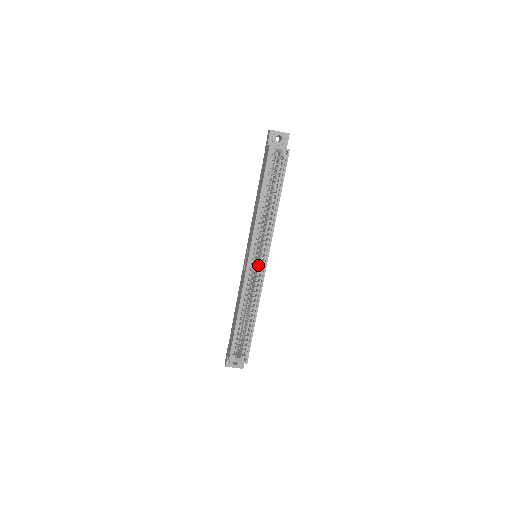
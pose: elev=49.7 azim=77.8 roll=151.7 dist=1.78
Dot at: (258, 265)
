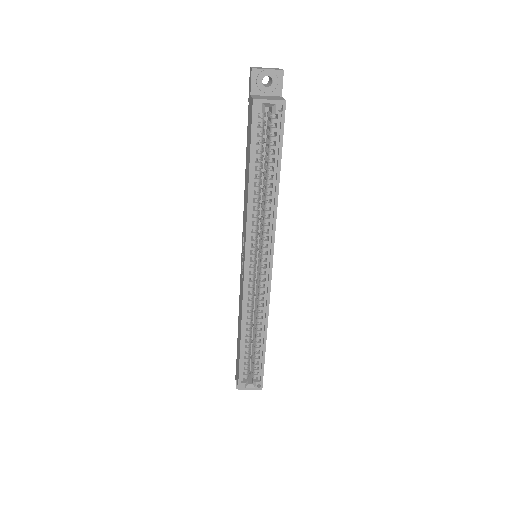
Dot at: (260, 272)
